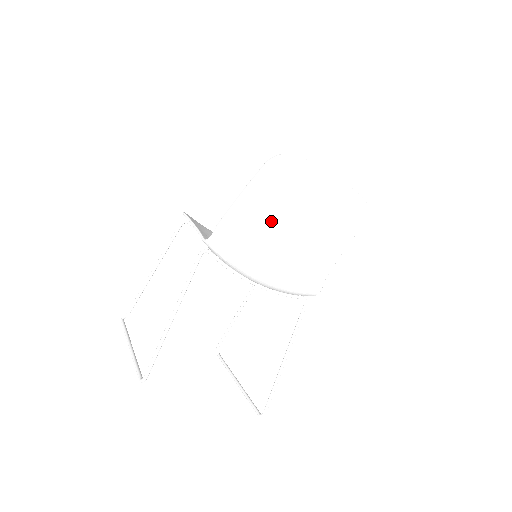
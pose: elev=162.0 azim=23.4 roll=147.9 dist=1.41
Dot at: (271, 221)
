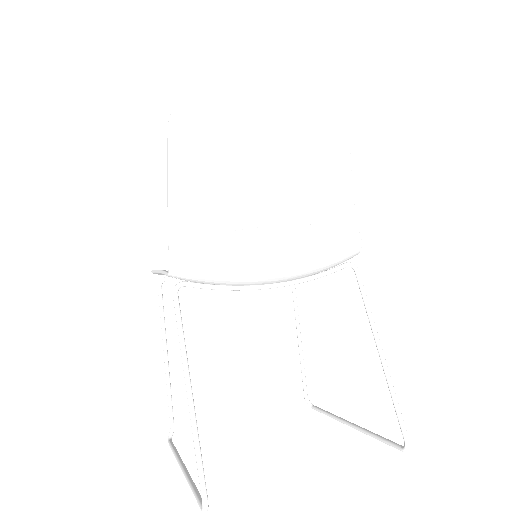
Dot at: (229, 193)
